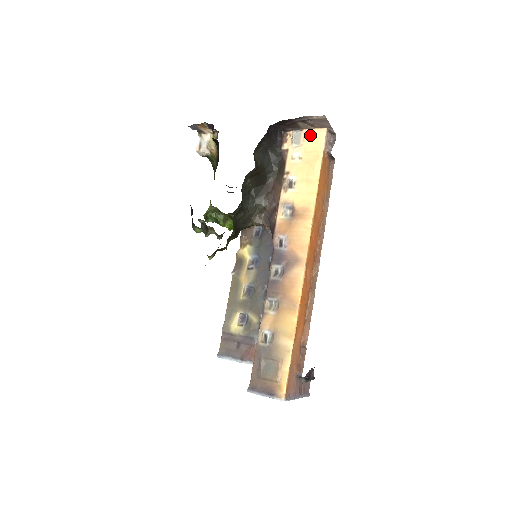
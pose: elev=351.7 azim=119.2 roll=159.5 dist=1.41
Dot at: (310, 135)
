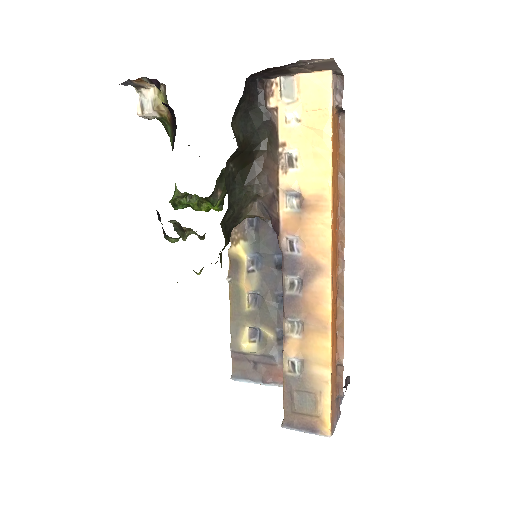
Dot at: (308, 83)
